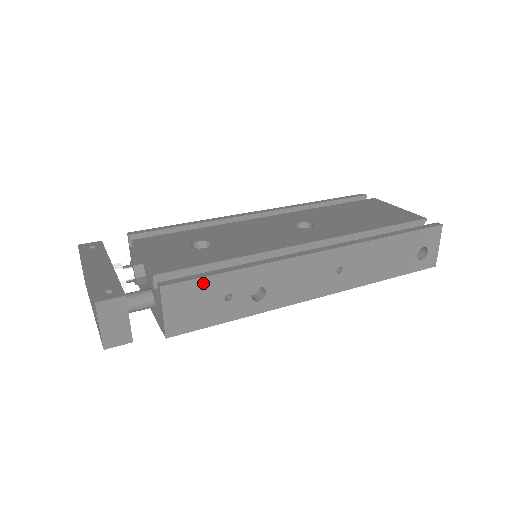
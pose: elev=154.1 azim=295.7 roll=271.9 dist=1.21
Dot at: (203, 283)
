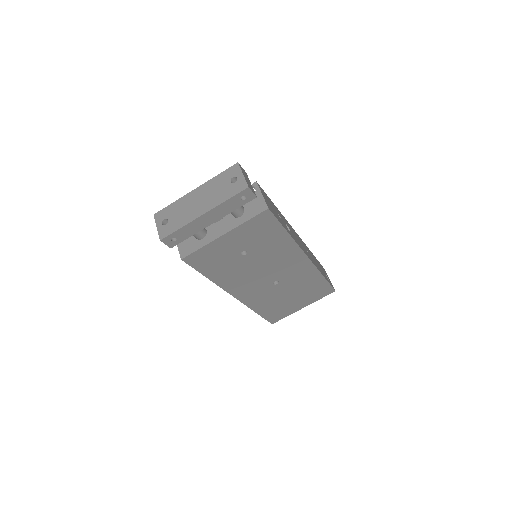
Dot at: (268, 198)
